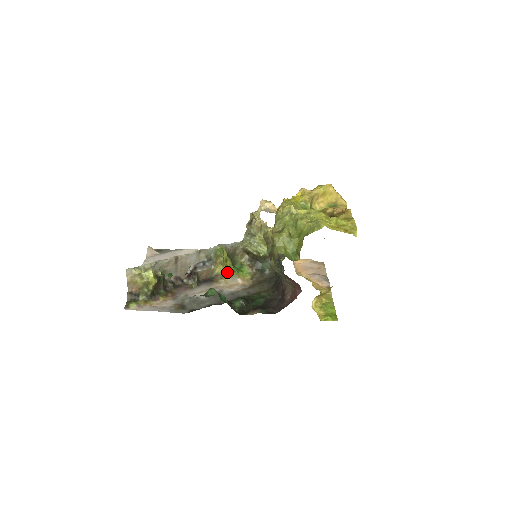
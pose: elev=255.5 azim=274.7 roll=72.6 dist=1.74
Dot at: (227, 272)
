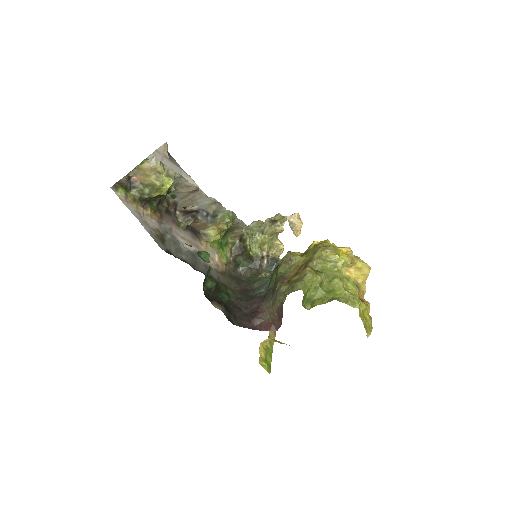
Dot at: occluded
